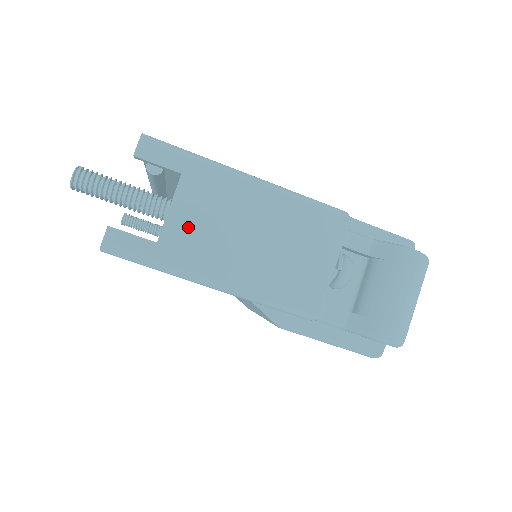
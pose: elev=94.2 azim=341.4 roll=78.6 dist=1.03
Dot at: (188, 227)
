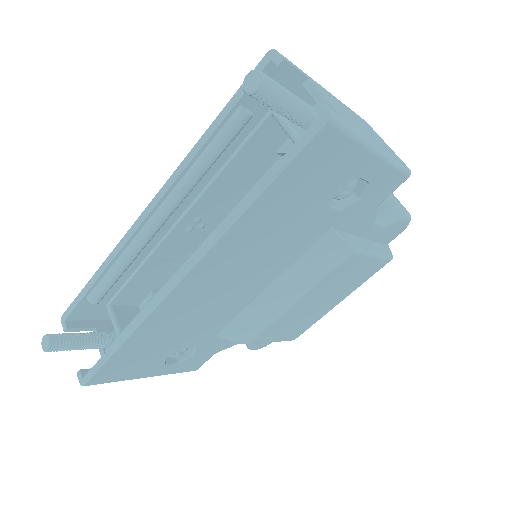
Dot at: (340, 111)
